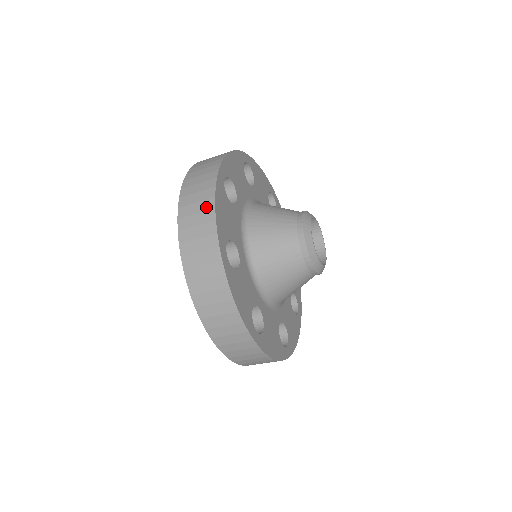
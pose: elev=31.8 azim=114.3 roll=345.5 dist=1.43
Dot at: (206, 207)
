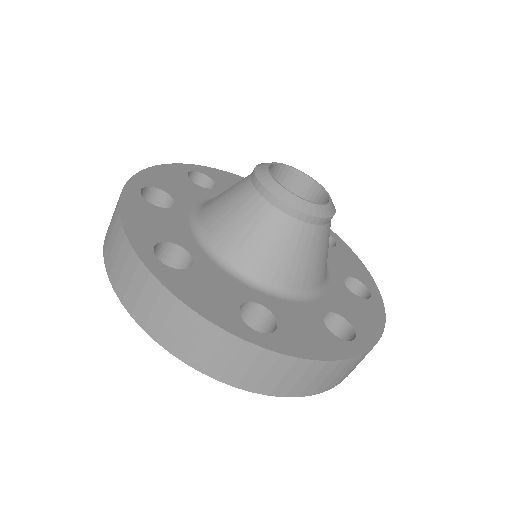
Dot at: (182, 317)
